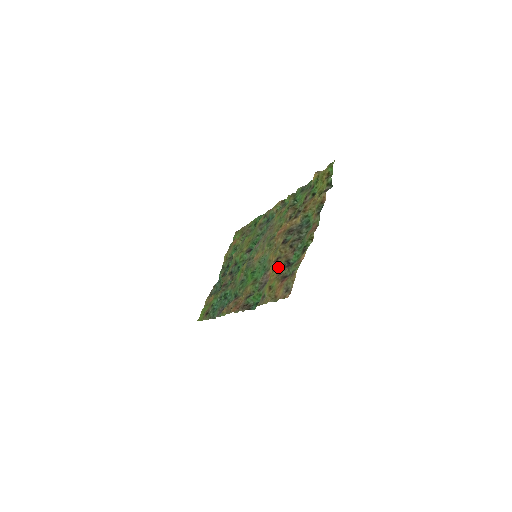
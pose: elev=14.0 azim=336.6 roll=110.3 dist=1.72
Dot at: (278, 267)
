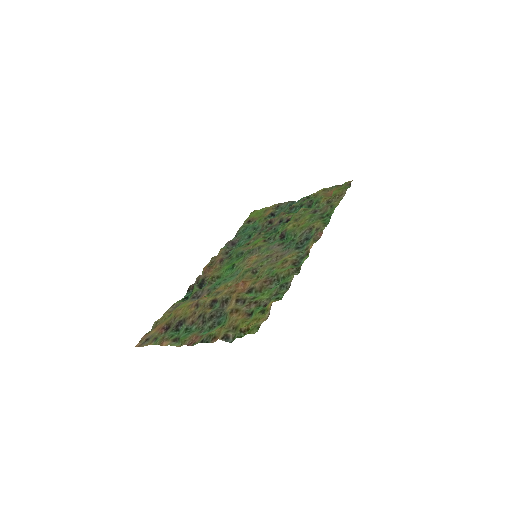
Dot at: (186, 311)
